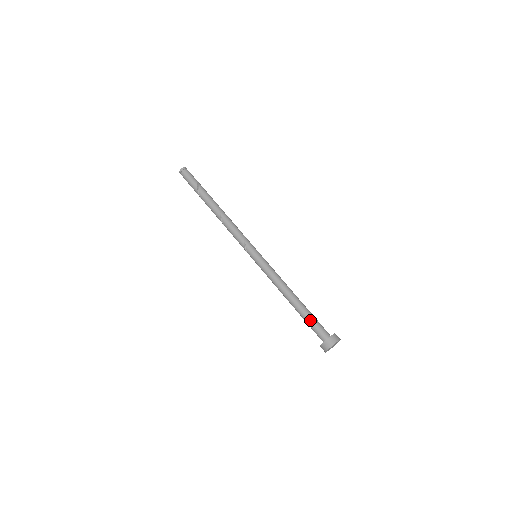
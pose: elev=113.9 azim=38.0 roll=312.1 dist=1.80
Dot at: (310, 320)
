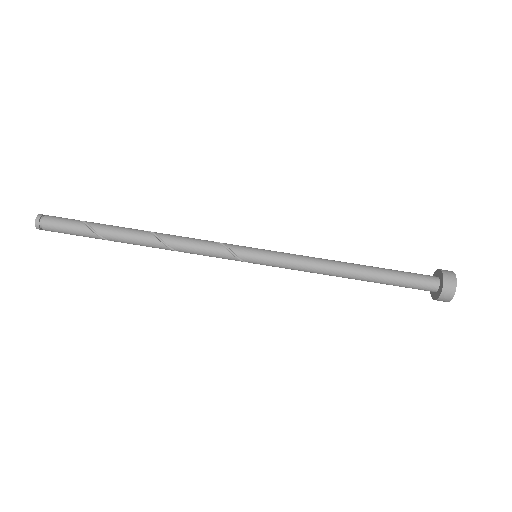
Dot at: (400, 276)
